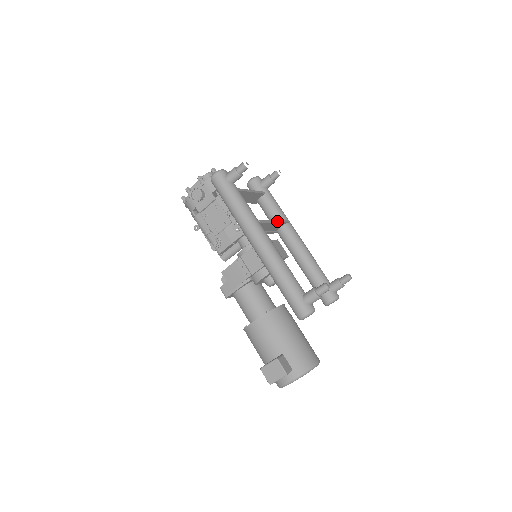
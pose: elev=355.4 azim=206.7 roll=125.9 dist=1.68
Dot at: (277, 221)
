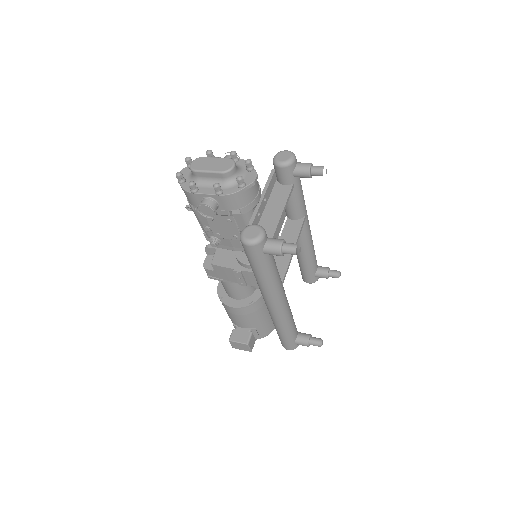
Dot at: occluded
